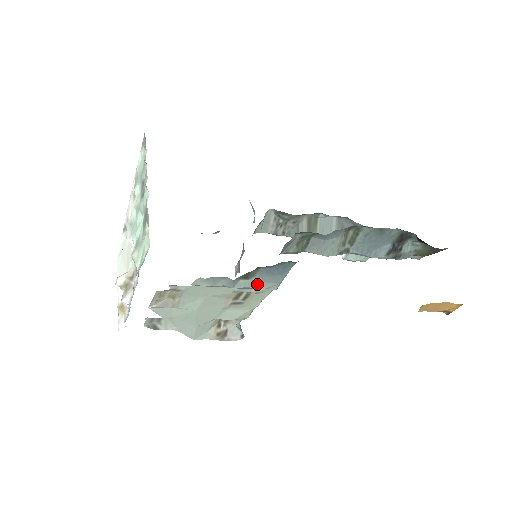
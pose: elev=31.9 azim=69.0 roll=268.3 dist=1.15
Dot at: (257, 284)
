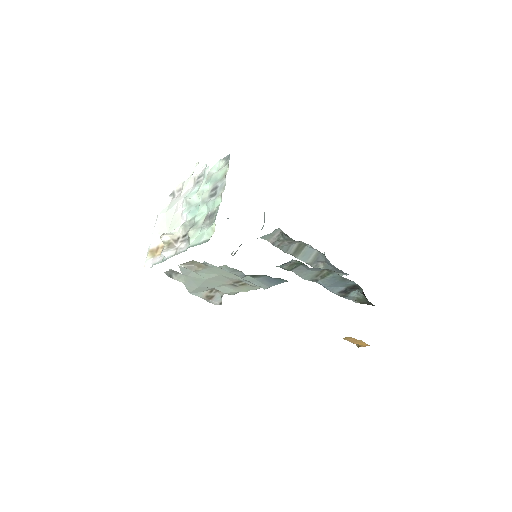
Dot at: (256, 282)
